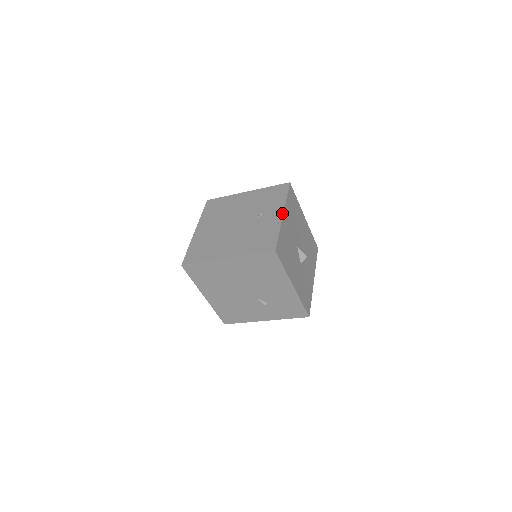
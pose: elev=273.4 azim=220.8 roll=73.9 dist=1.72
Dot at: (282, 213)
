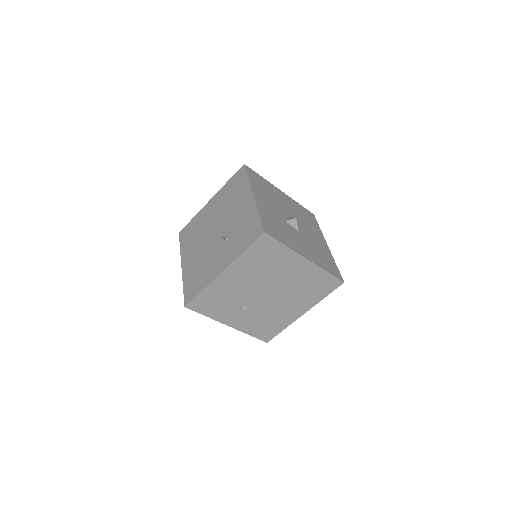
Dot at: (281, 192)
